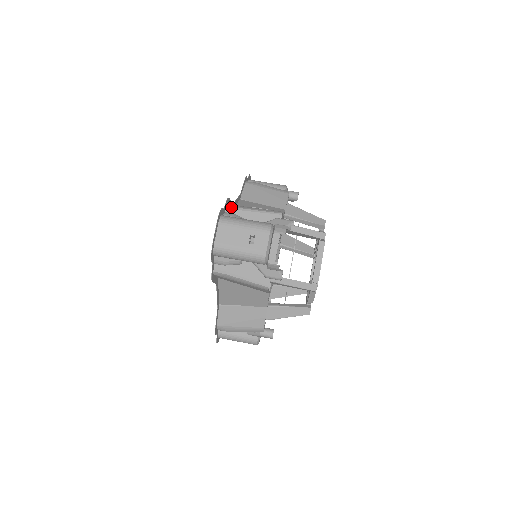
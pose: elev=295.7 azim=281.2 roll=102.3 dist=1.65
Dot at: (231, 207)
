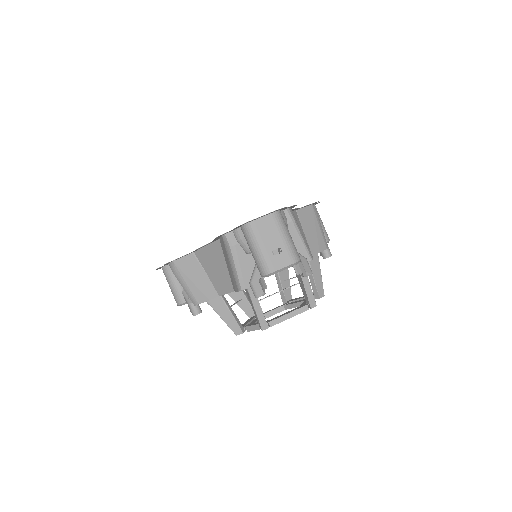
Dot at: (291, 212)
